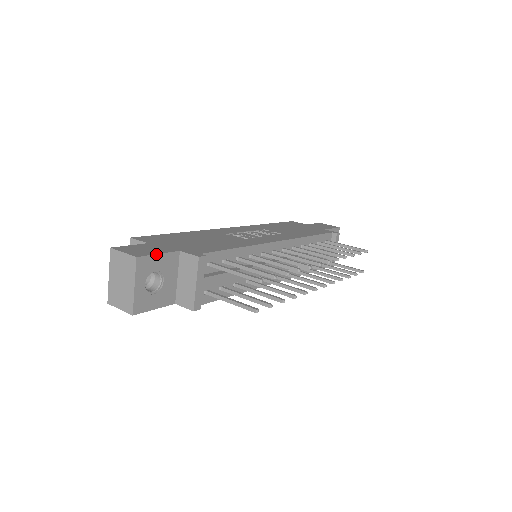
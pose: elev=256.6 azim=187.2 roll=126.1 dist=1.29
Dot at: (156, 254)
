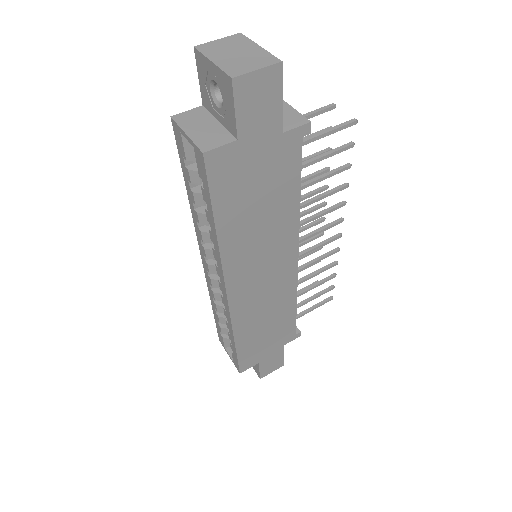
Dot at: occluded
